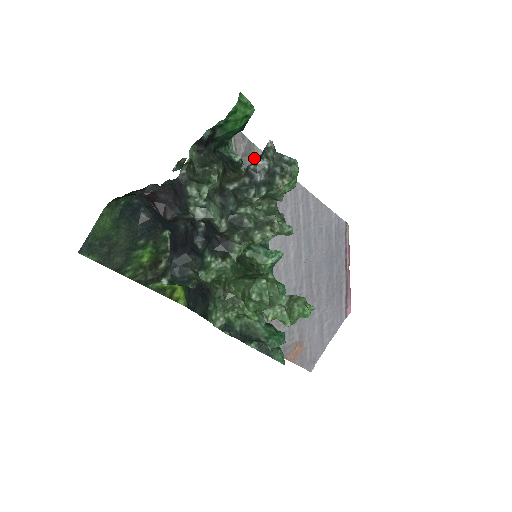
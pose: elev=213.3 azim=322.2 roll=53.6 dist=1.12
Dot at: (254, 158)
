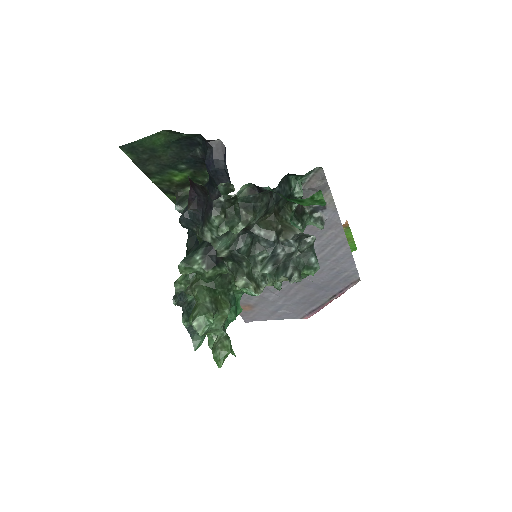
Dot at: occluded
